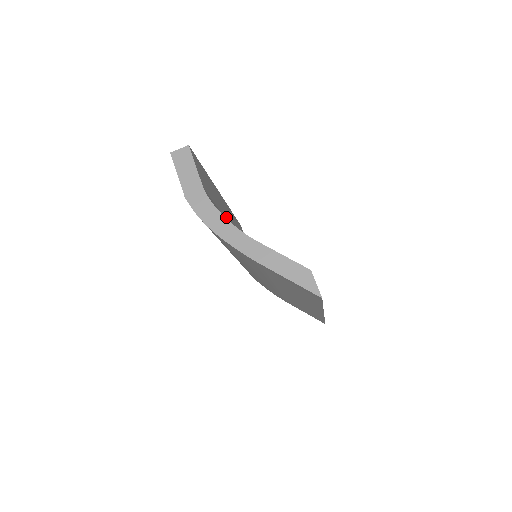
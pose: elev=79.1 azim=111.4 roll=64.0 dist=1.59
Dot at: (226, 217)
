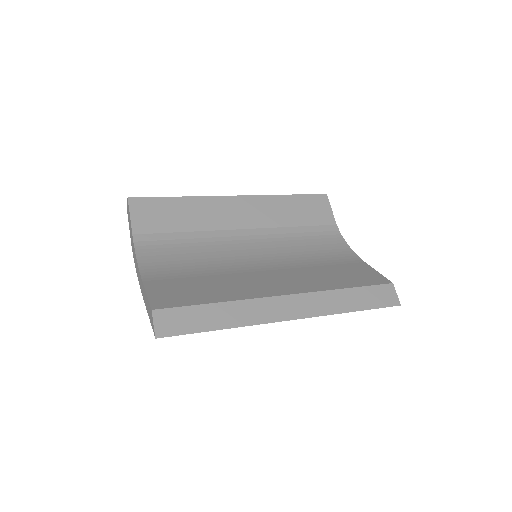
Dot at: (222, 226)
